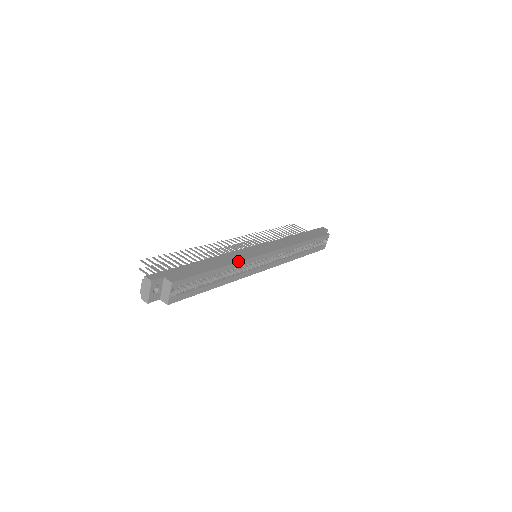
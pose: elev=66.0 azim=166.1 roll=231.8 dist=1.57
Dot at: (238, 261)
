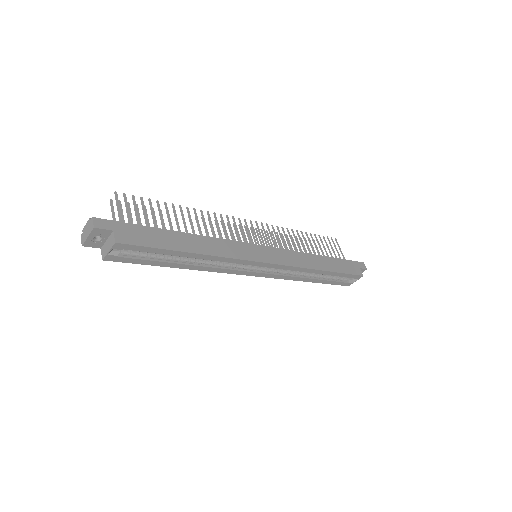
Dot at: (221, 255)
